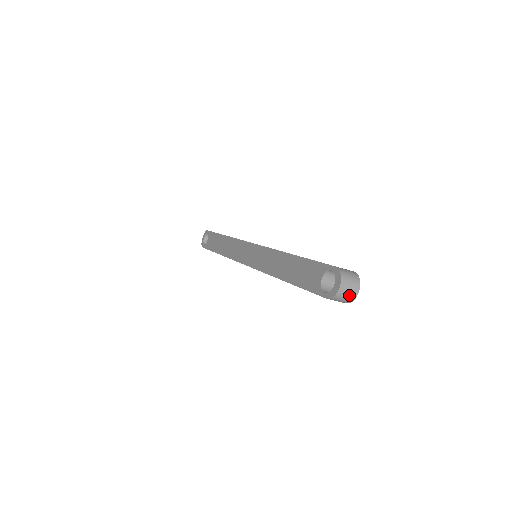
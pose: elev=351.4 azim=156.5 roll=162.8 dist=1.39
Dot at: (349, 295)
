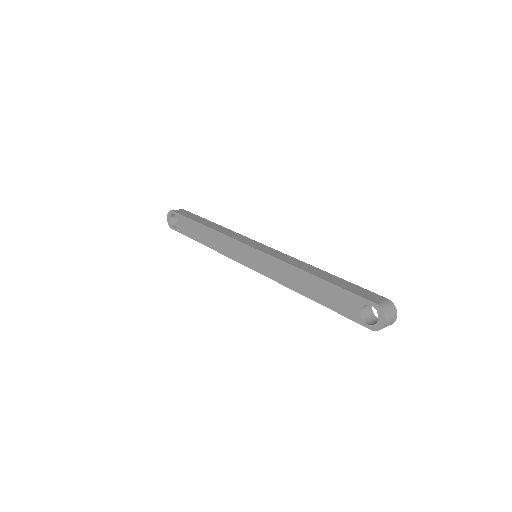
Dot at: (390, 324)
